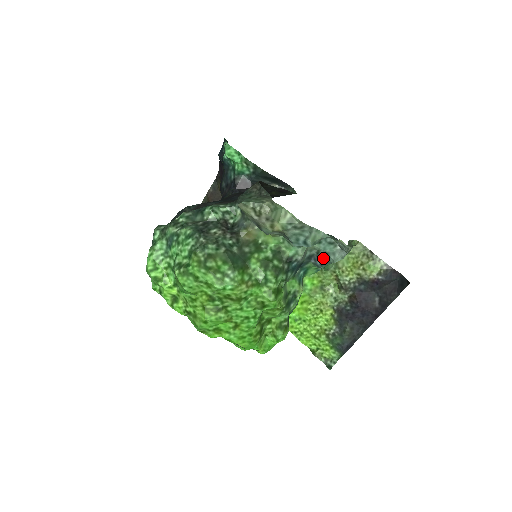
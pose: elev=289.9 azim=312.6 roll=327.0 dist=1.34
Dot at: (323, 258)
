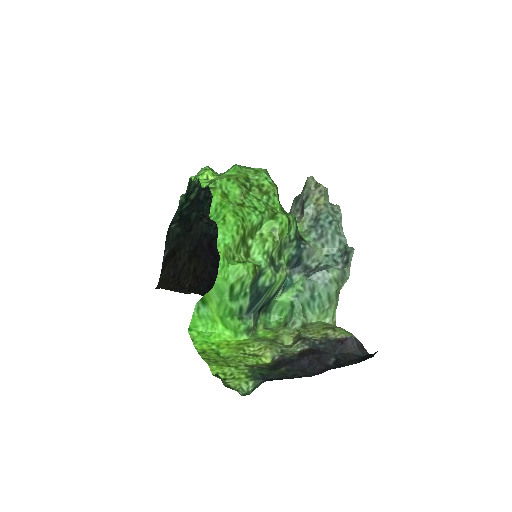
Dot at: (320, 269)
